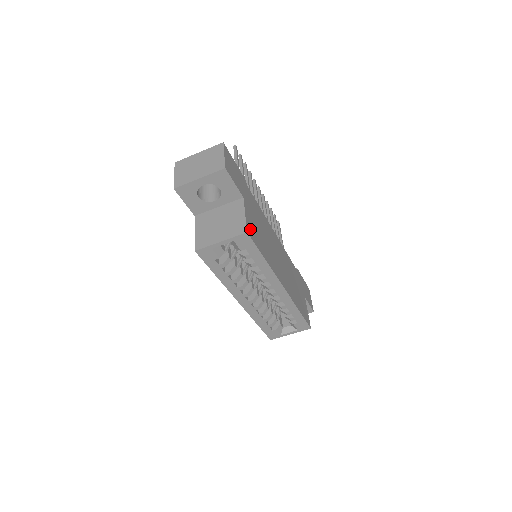
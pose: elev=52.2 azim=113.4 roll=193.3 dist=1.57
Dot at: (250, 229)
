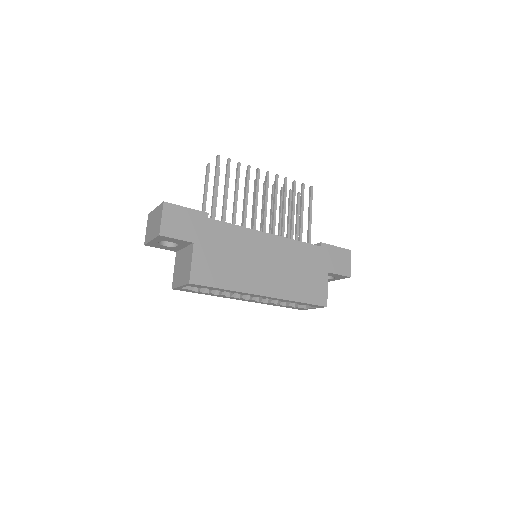
Dot at: (198, 274)
